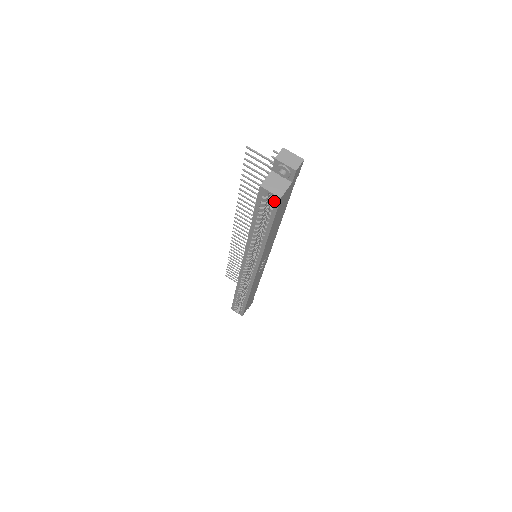
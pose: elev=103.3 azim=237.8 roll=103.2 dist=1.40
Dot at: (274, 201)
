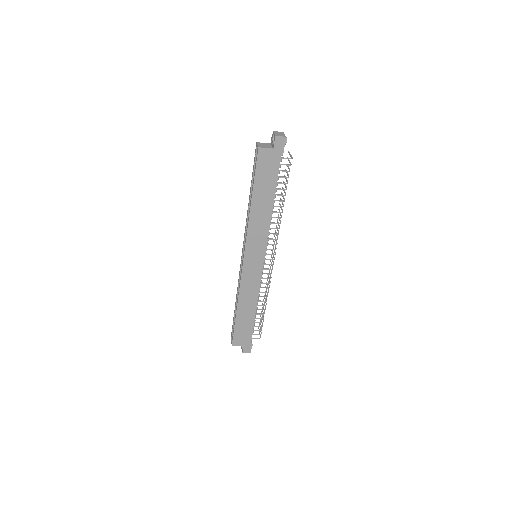
Dot at: (257, 153)
